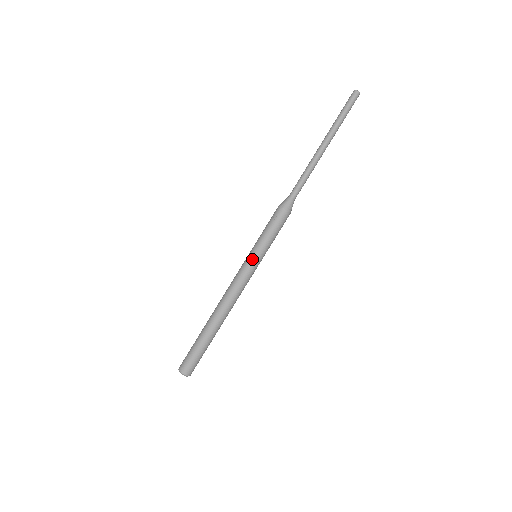
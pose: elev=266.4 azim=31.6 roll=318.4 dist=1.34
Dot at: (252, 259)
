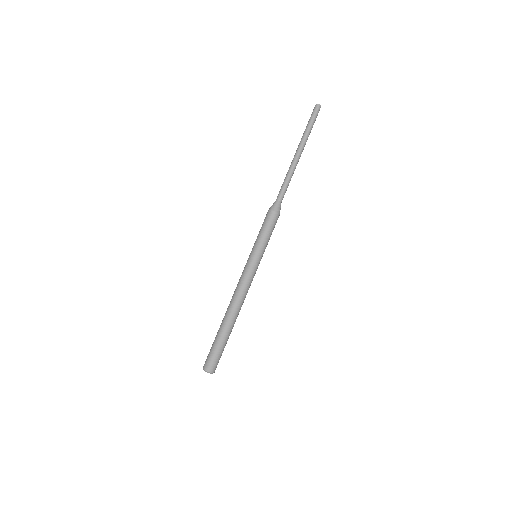
Dot at: (249, 257)
